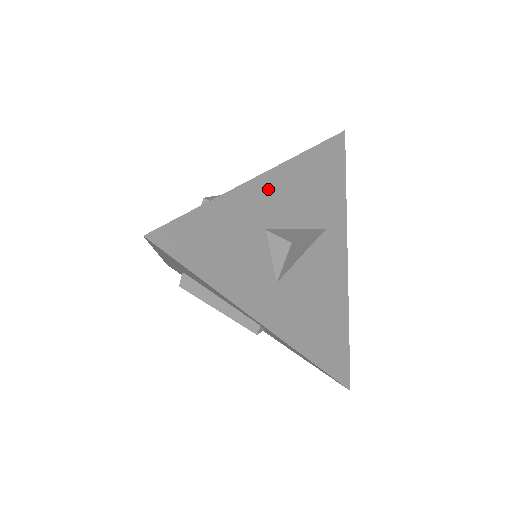
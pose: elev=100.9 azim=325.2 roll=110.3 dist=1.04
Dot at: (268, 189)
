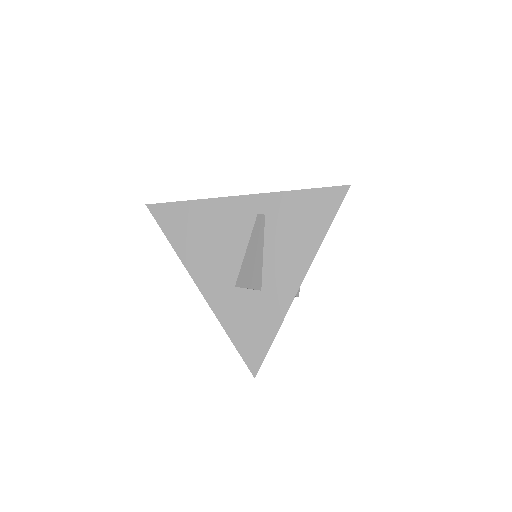
Dot at: occluded
